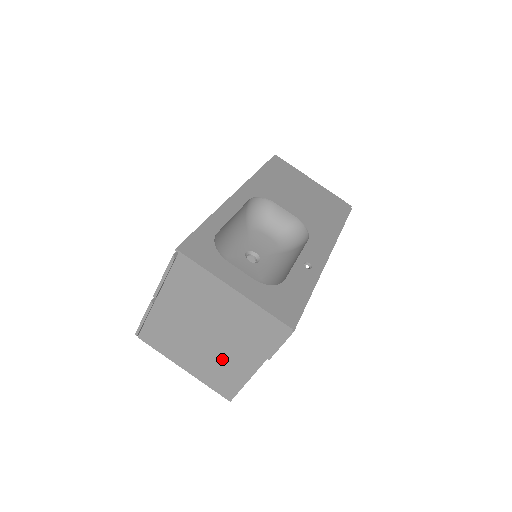
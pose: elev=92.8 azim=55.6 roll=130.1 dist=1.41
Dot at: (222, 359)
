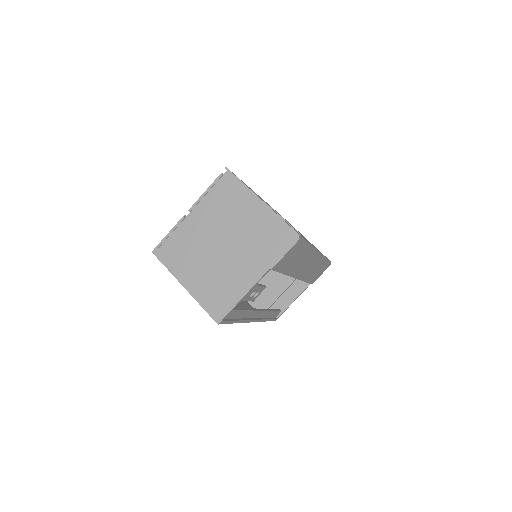
Dot at: (227, 272)
